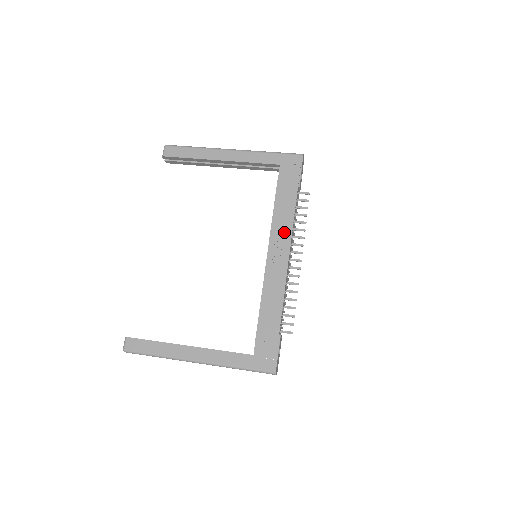
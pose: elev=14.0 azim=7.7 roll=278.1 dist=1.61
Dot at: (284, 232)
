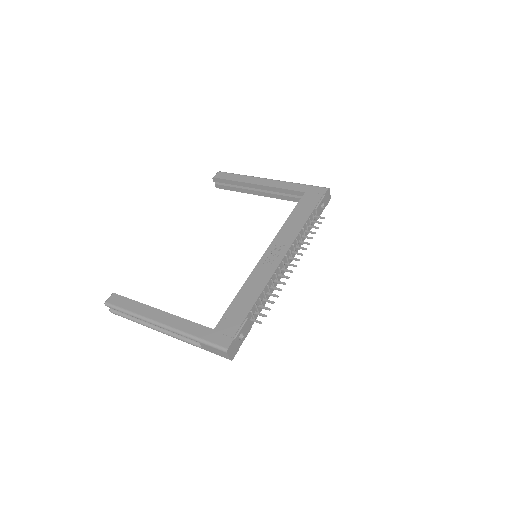
Dot at: (288, 238)
